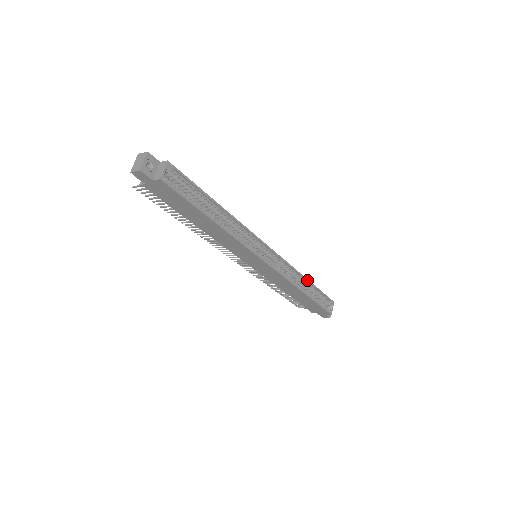
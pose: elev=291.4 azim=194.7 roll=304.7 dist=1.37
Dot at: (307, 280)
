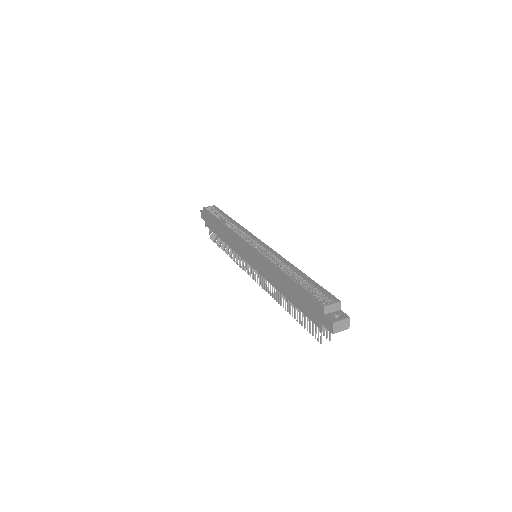
Dot at: (297, 269)
